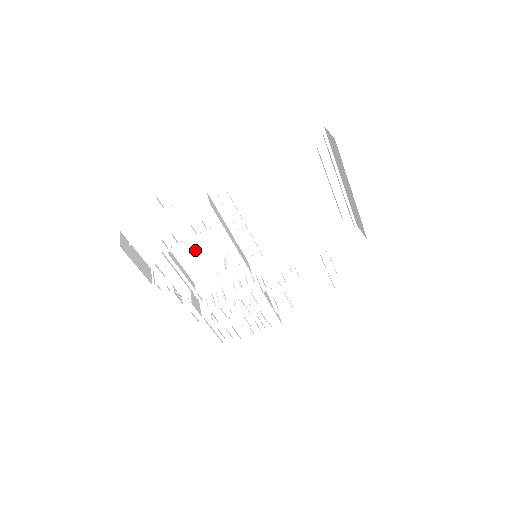
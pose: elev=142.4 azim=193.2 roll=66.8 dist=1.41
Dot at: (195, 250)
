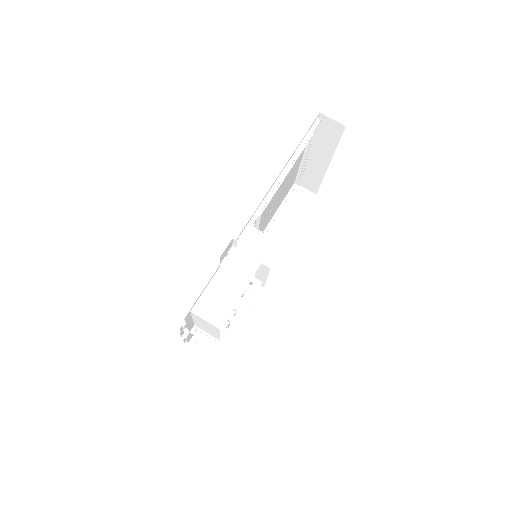
Dot at: occluded
